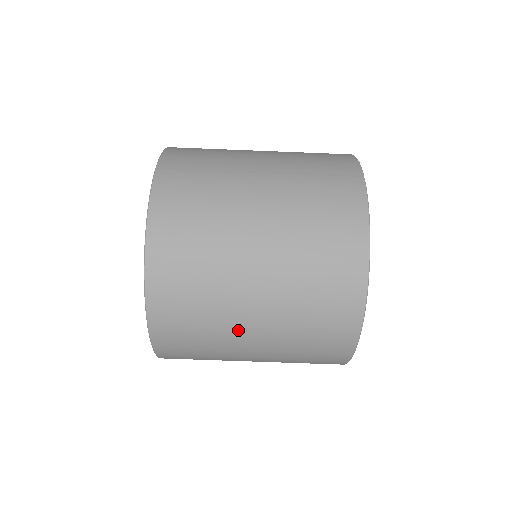
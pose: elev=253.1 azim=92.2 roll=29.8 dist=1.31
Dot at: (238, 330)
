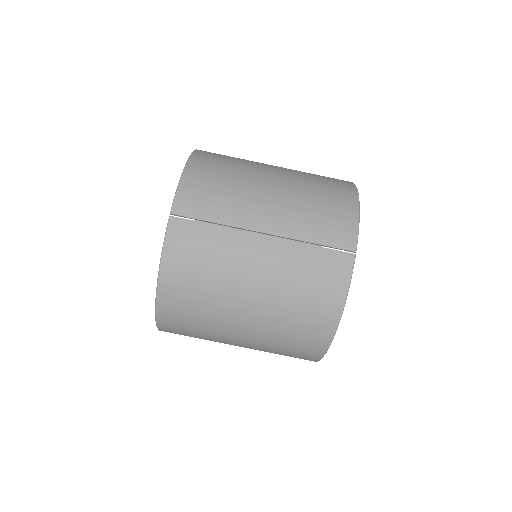
Dot at: (226, 342)
